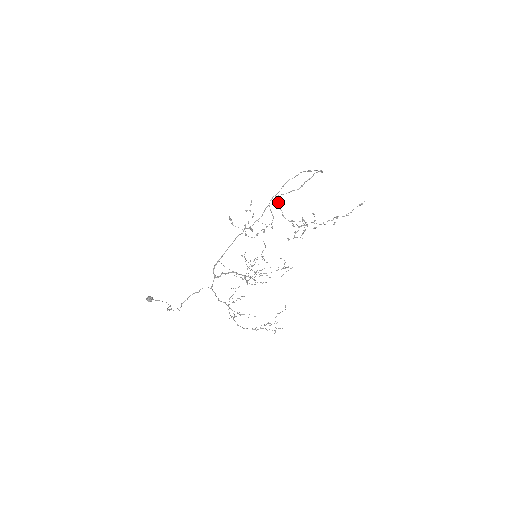
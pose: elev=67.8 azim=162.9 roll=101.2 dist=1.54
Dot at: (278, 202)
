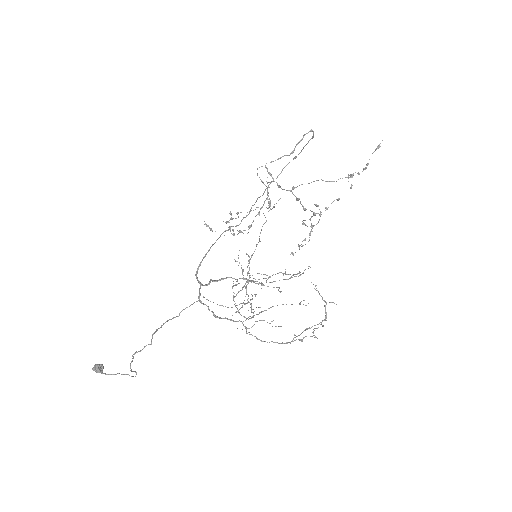
Dot at: (268, 172)
